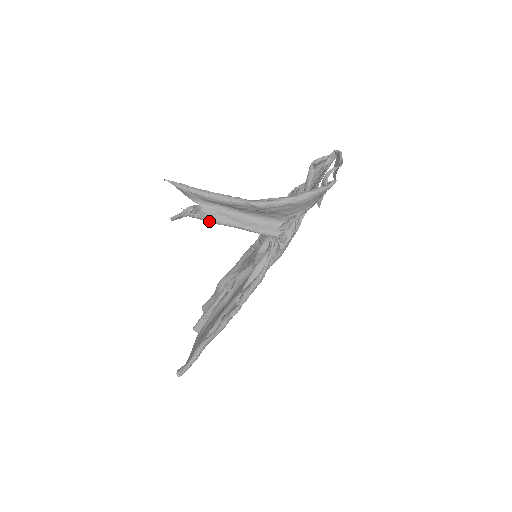
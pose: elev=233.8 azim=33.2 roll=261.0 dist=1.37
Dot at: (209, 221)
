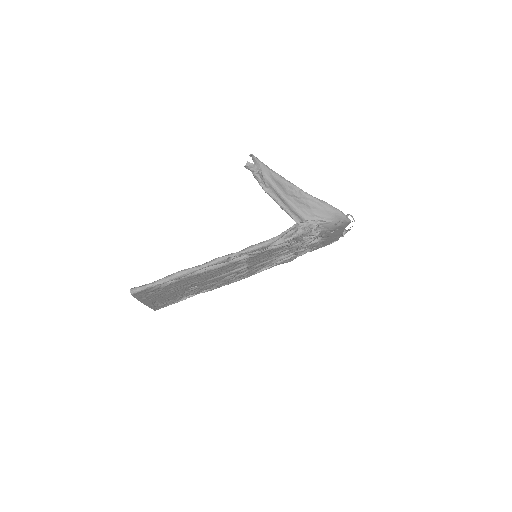
Dot at: (263, 186)
